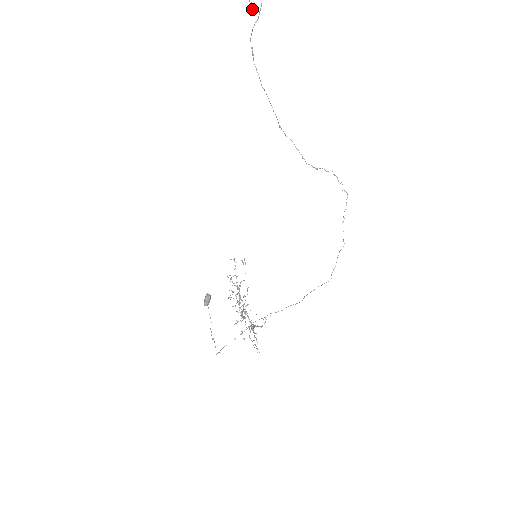
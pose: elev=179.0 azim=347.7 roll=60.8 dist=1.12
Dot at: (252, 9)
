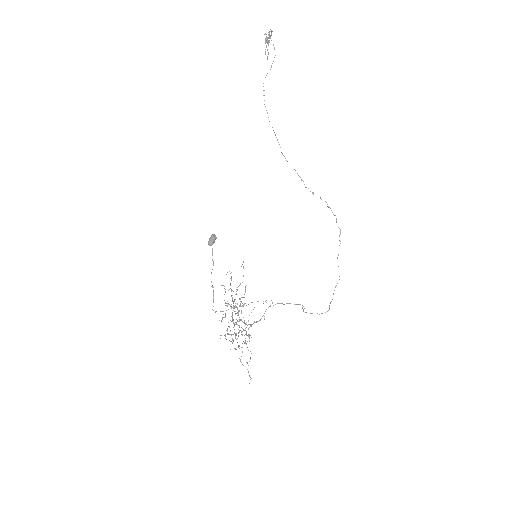
Dot at: (267, 57)
